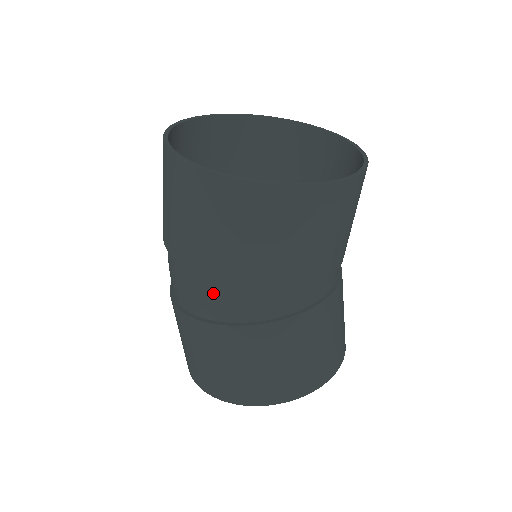
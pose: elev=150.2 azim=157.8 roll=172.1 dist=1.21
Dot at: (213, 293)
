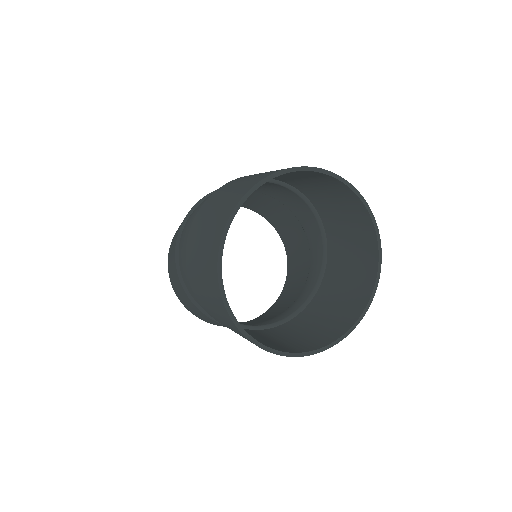
Dot at: occluded
